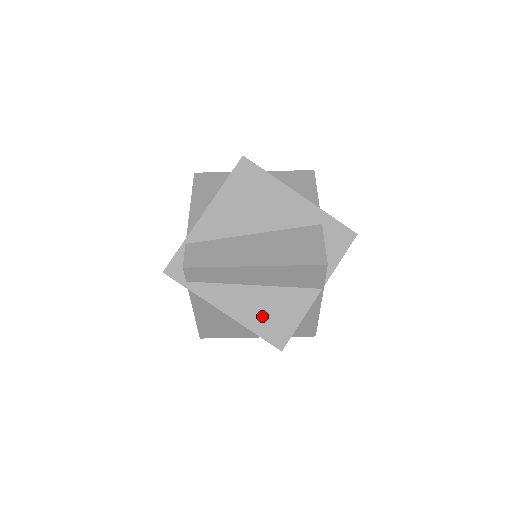
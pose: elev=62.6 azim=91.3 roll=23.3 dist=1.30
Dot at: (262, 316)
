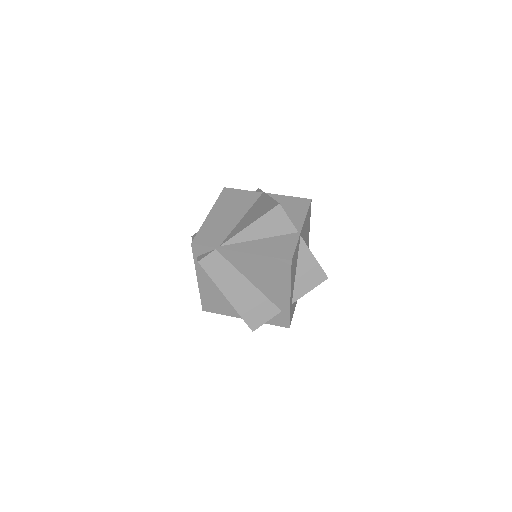
Dot at: (211, 298)
